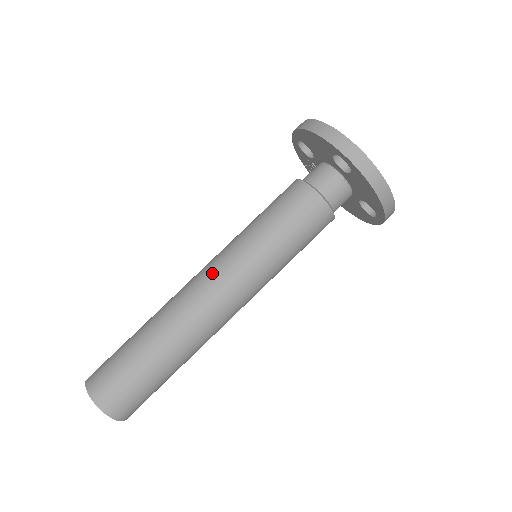
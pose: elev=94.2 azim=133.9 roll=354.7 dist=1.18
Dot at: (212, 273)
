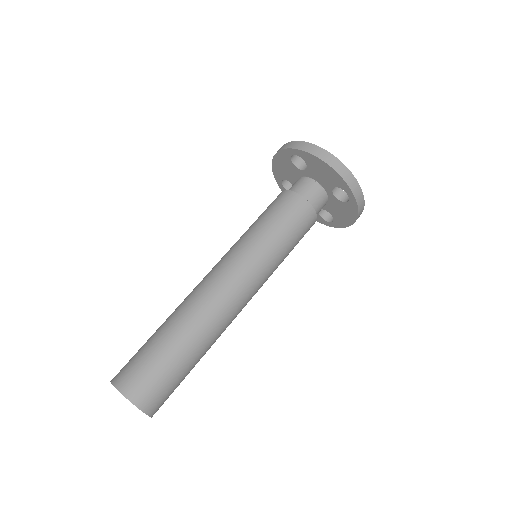
Dot at: (214, 266)
